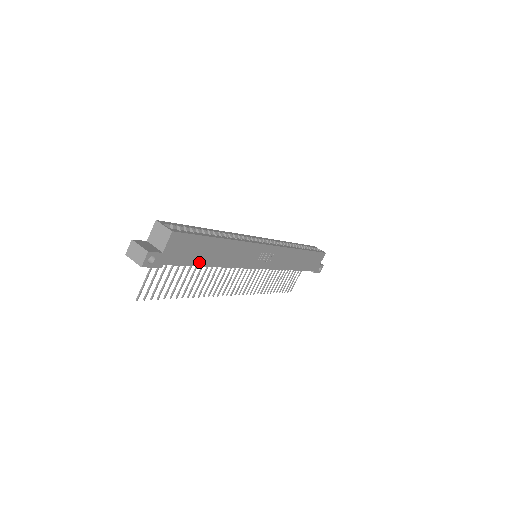
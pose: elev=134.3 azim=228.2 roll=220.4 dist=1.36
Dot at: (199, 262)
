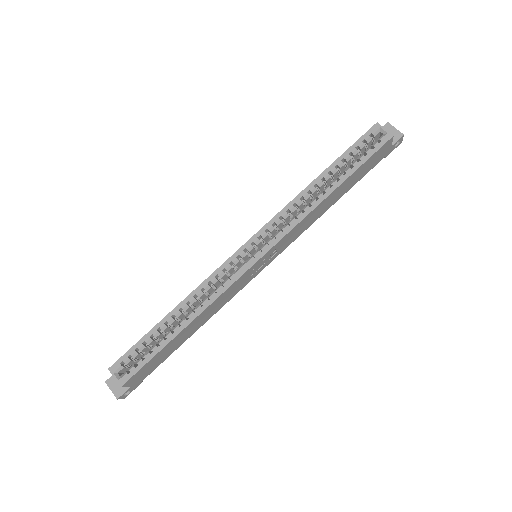
Dot at: (176, 348)
